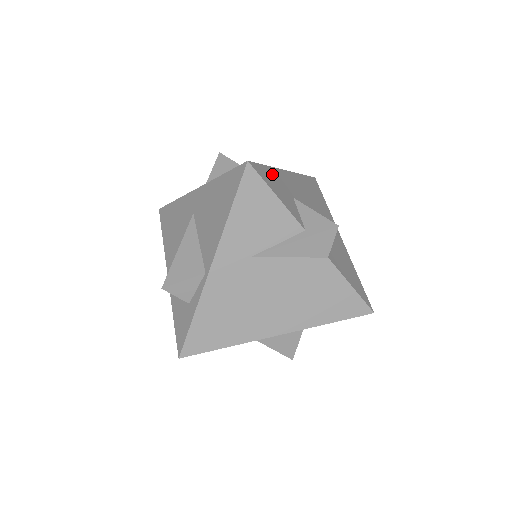
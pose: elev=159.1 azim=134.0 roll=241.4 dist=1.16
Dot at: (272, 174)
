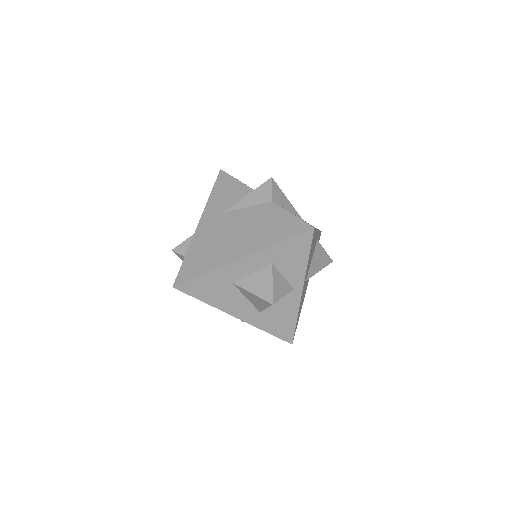
Dot at: occluded
